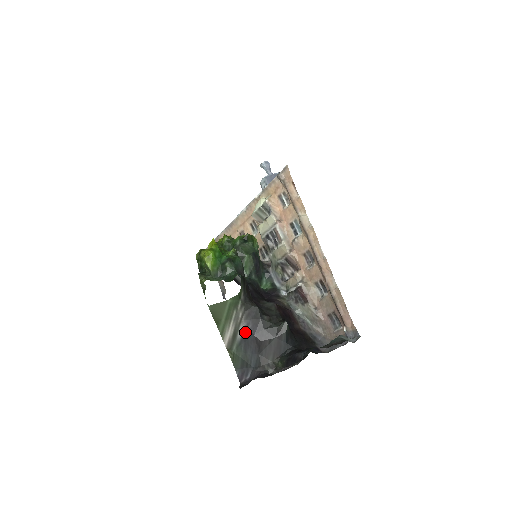
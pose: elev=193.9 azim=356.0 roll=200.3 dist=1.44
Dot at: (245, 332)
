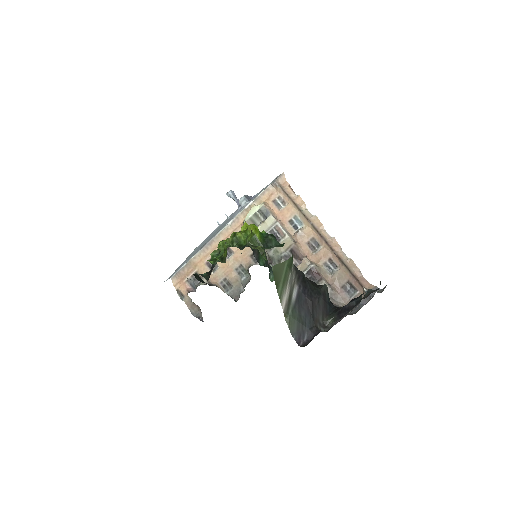
Dot at: (298, 294)
